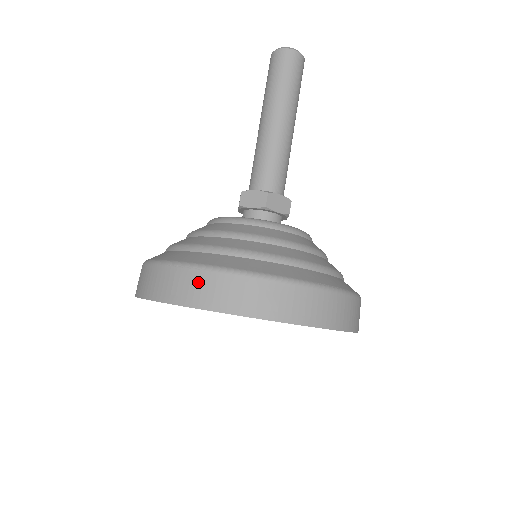
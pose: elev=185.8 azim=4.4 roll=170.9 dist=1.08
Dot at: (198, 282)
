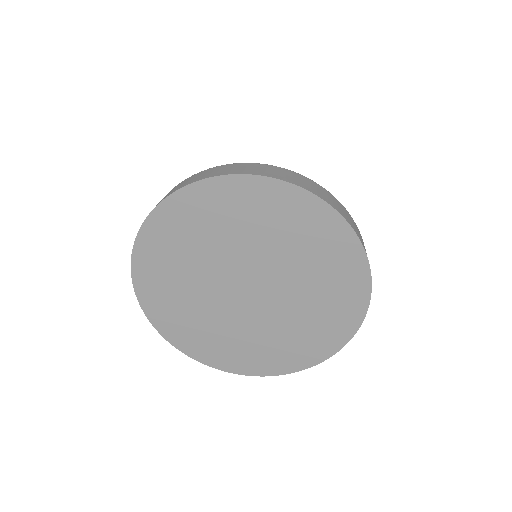
Dot at: (167, 194)
